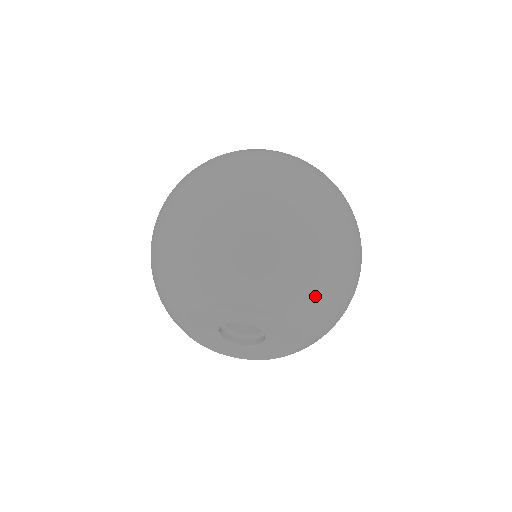
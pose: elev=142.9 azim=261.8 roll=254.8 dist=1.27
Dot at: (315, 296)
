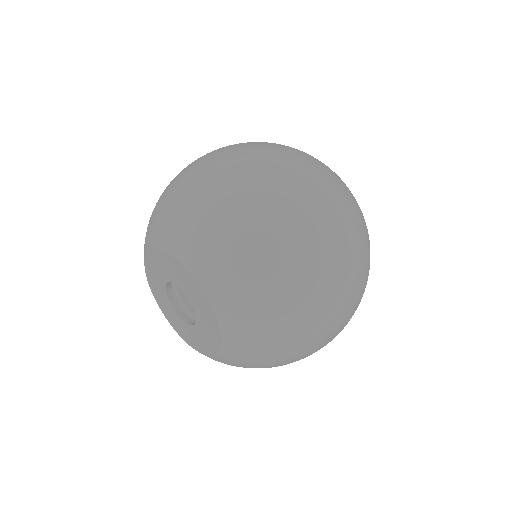
Dot at: (259, 345)
